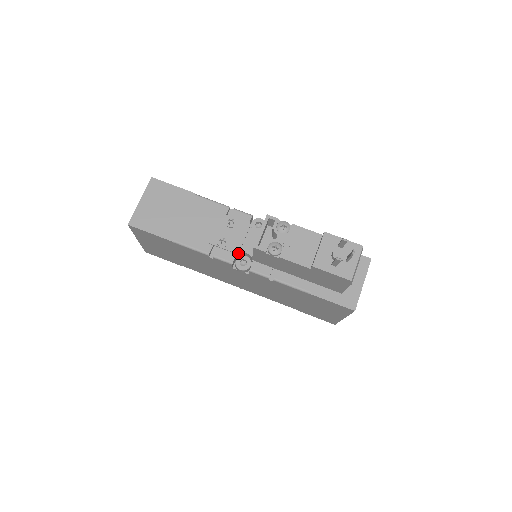
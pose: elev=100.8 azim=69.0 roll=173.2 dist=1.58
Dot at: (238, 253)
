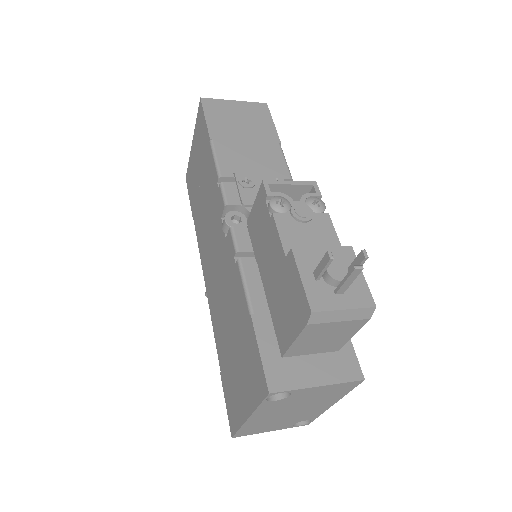
Dot at: (244, 205)
